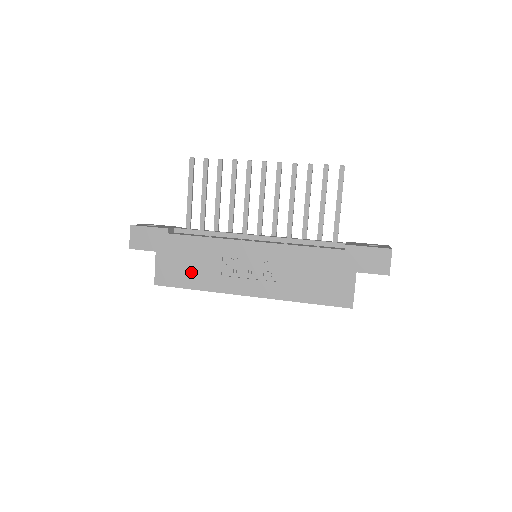
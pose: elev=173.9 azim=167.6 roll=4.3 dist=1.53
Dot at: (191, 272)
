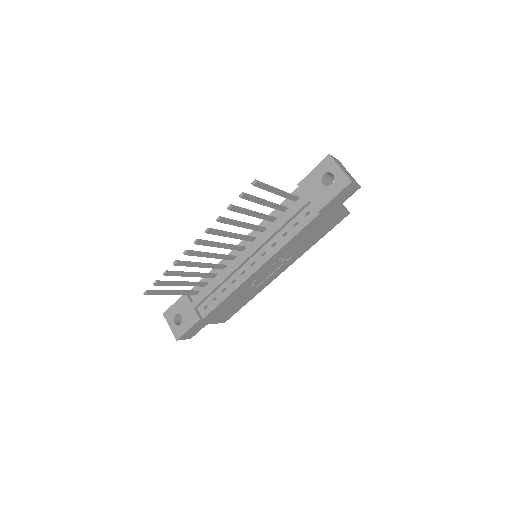
Dot at: (238, 304)
